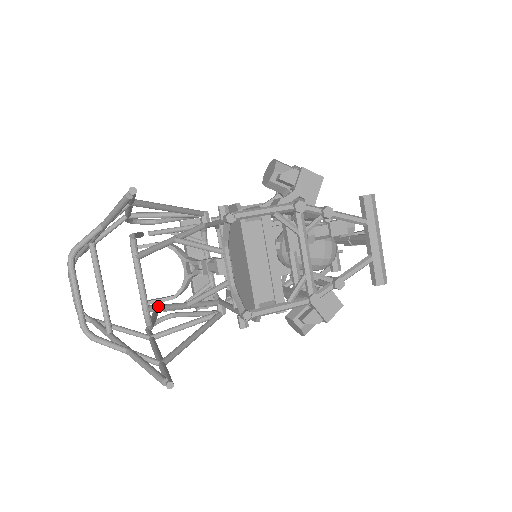
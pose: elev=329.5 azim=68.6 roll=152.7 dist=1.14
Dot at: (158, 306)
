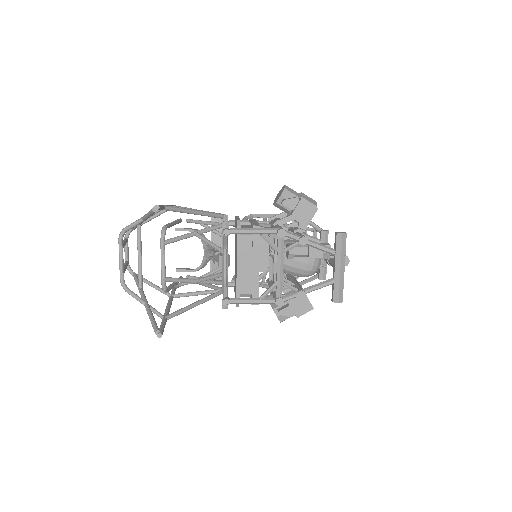
Dot at: (173, 279)
